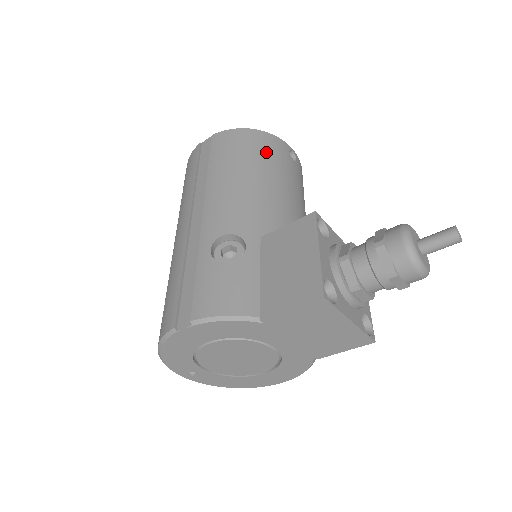
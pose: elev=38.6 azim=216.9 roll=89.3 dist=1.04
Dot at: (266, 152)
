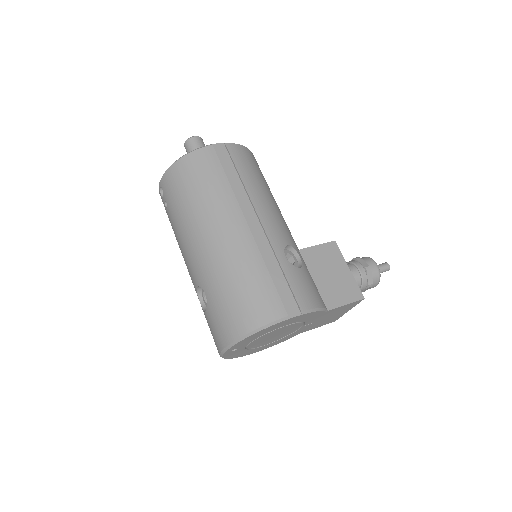
Dot at: occluded
